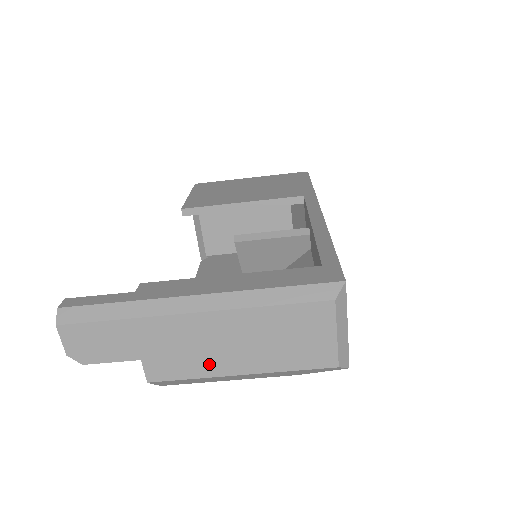
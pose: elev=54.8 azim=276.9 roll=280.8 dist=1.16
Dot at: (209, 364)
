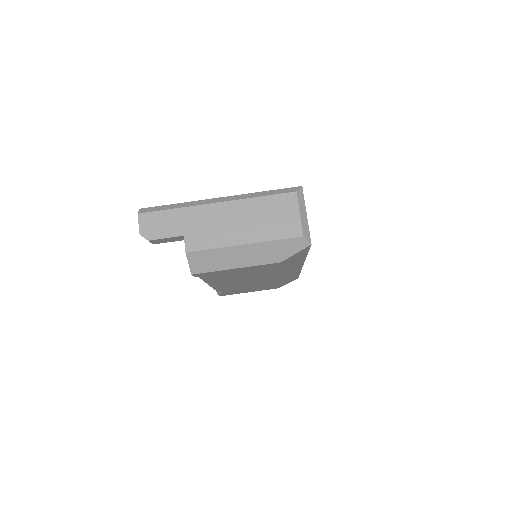
Dot at: (225, 237)
